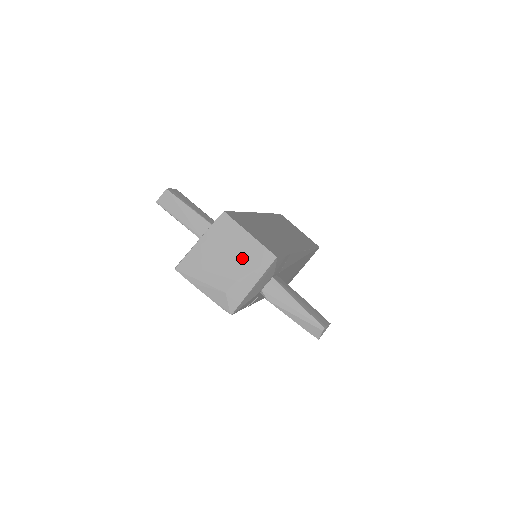
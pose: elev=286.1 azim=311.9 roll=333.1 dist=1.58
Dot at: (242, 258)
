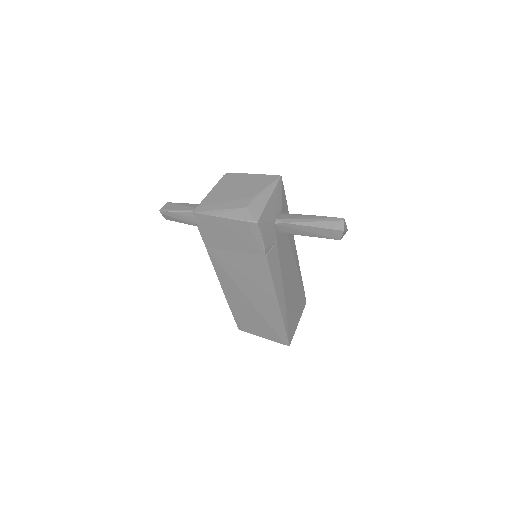
Dot at: (252, 186)
